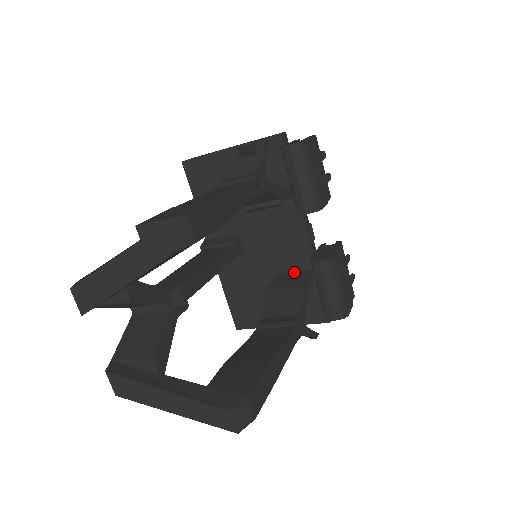
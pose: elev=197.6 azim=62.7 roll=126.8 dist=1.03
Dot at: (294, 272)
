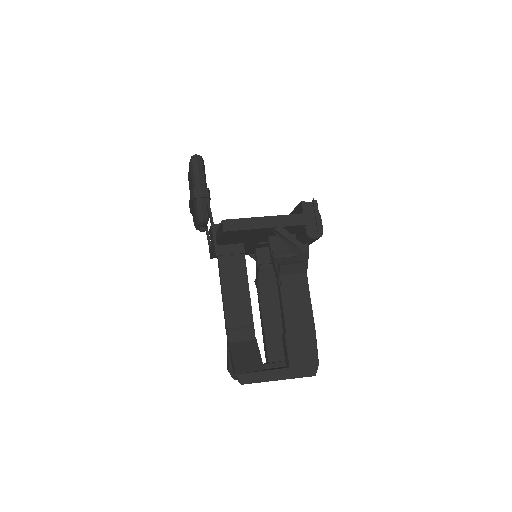
Dot at: occluded
